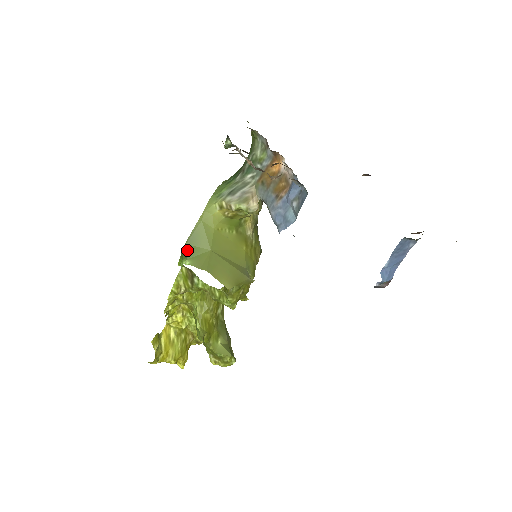
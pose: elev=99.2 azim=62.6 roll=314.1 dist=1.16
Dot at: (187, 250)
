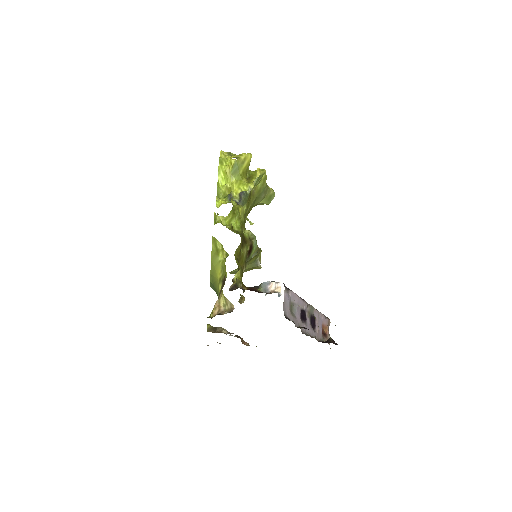
Dot at: occluded
